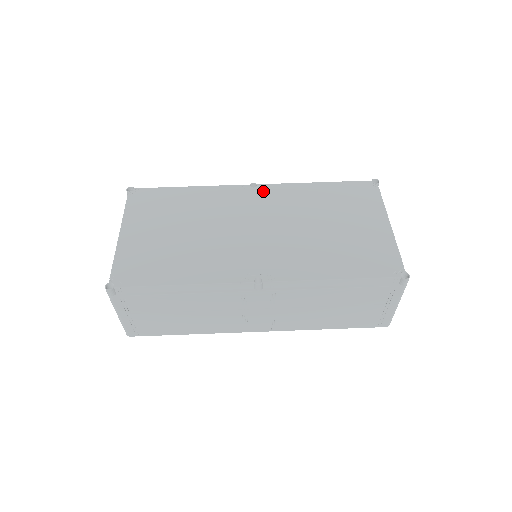
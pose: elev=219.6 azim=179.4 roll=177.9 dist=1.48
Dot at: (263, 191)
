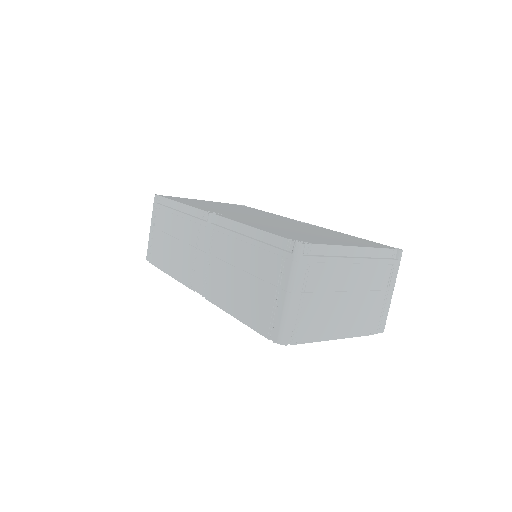
Dot at: (305, 223)
